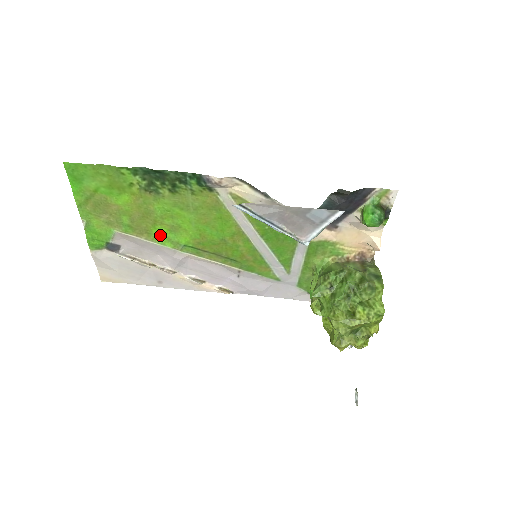
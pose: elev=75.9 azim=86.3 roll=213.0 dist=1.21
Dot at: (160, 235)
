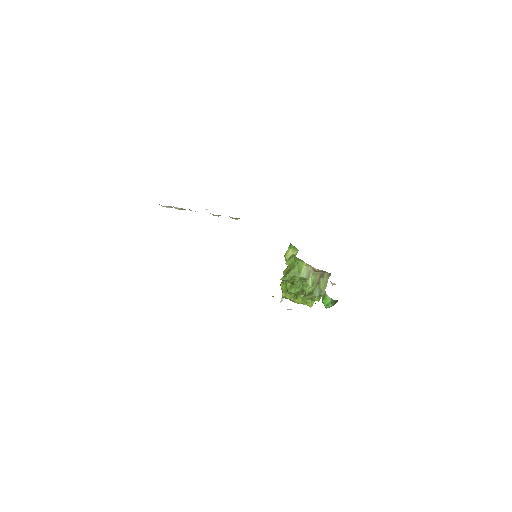
Dot at: occluded
